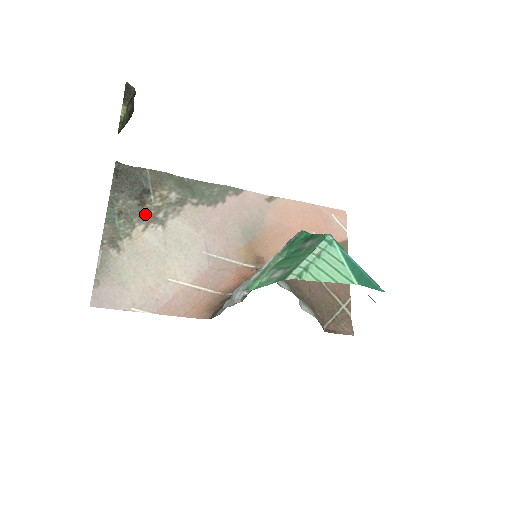
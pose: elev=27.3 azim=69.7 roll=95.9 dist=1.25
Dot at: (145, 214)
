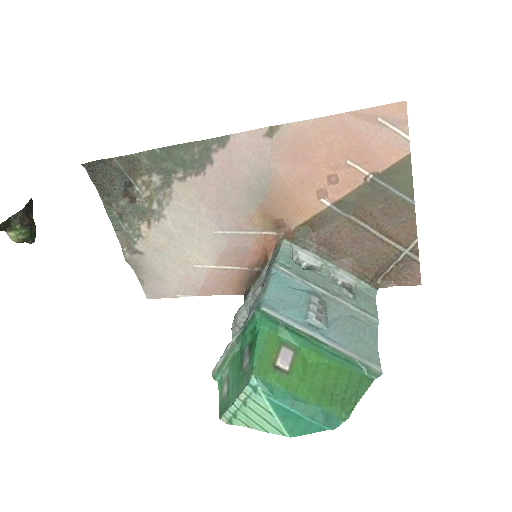
Dot at: (141, 210)
